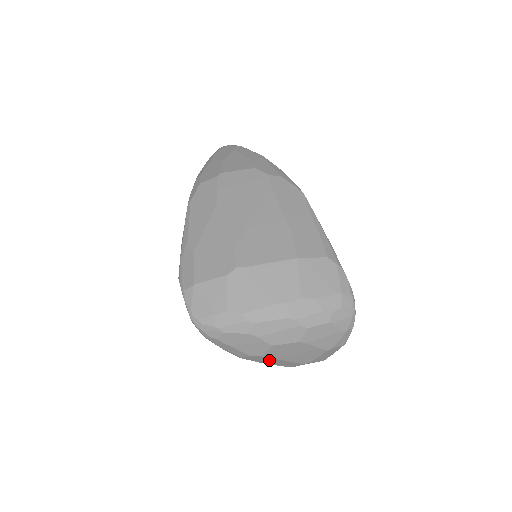
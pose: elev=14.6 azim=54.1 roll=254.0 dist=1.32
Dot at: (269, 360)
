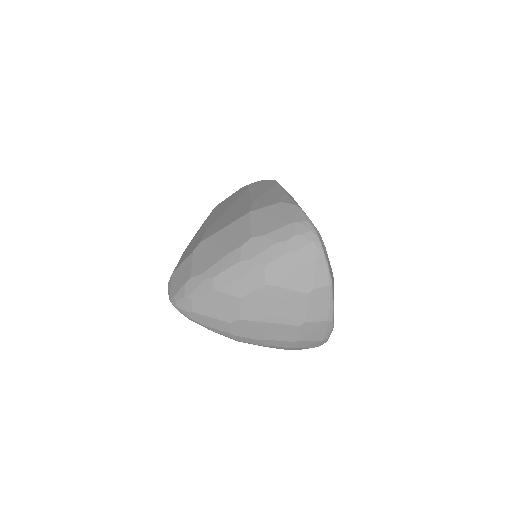
Dot at: (257, 328)
